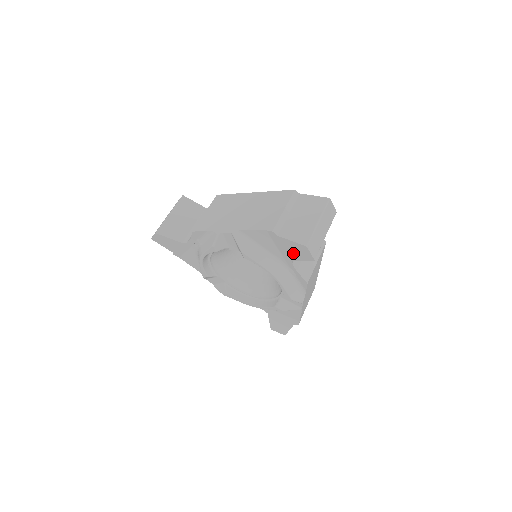
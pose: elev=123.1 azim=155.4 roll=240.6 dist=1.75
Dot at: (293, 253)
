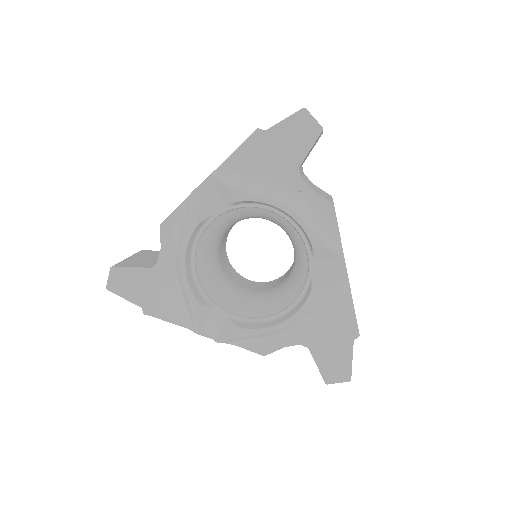
Dot at: (294, 147)
